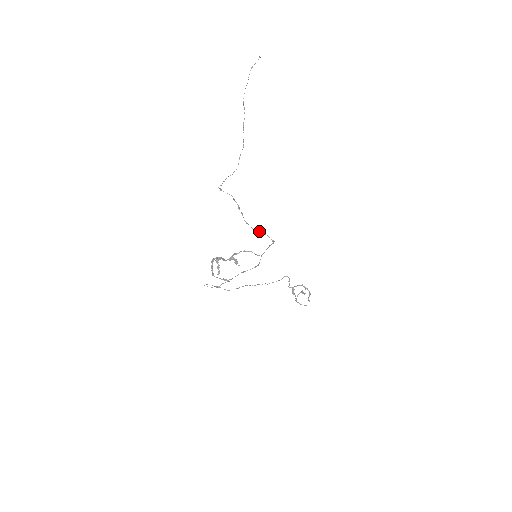
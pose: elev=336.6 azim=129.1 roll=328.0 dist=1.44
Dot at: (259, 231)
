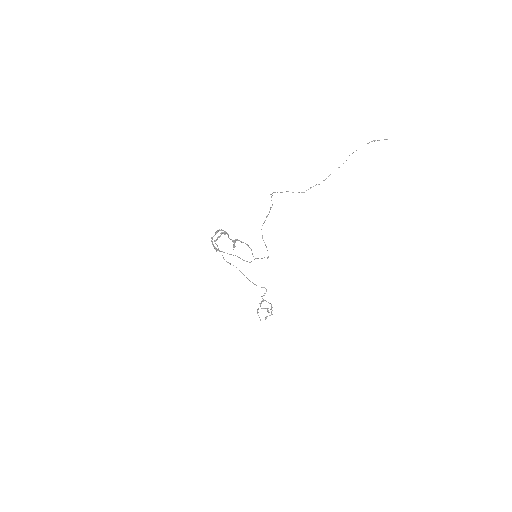
Dot at: occluded
